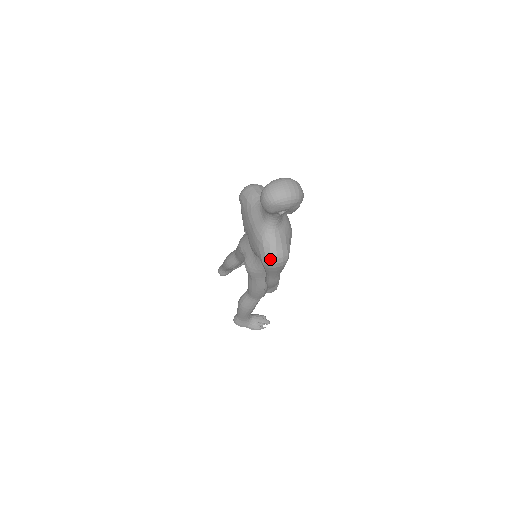
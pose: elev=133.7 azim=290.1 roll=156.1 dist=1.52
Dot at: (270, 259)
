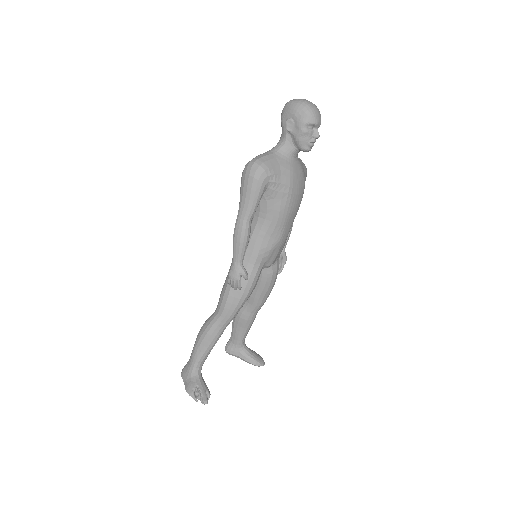
Dot at: (250, 162)
